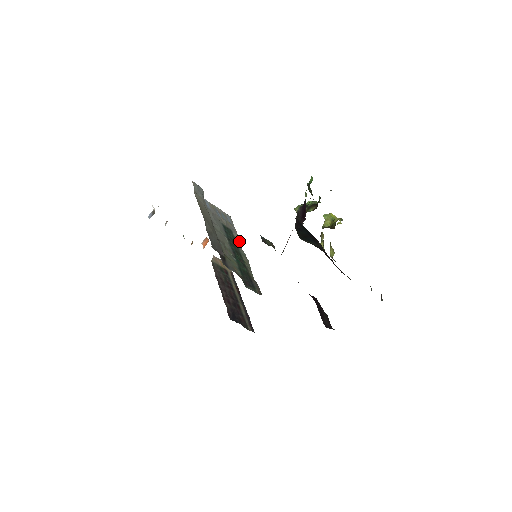
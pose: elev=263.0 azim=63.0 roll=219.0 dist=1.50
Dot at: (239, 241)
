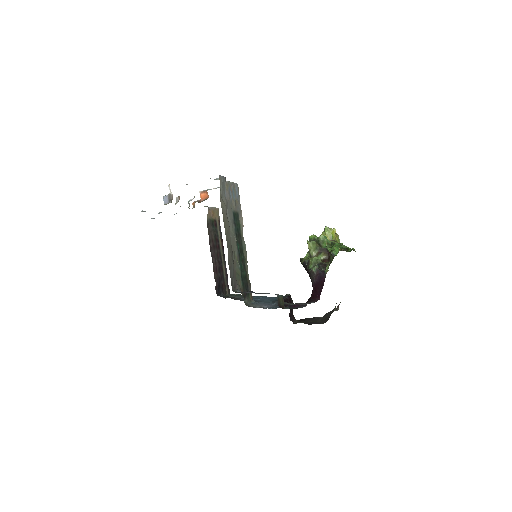
Dot at: (242, 226)
